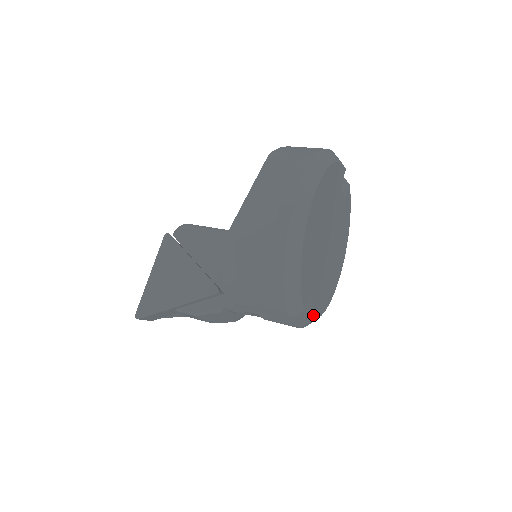
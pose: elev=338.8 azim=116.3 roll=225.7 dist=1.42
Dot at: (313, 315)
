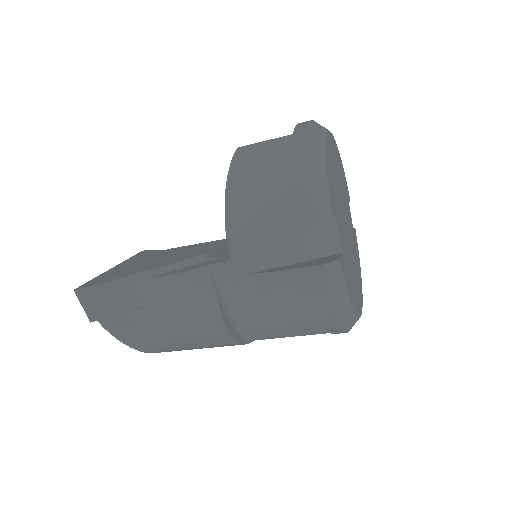
Dot at: (341, 263)
